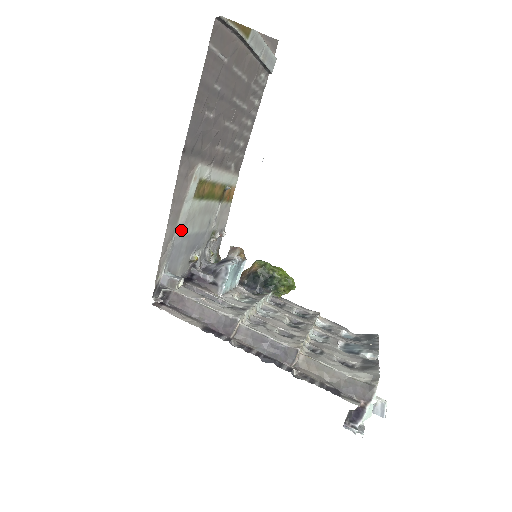
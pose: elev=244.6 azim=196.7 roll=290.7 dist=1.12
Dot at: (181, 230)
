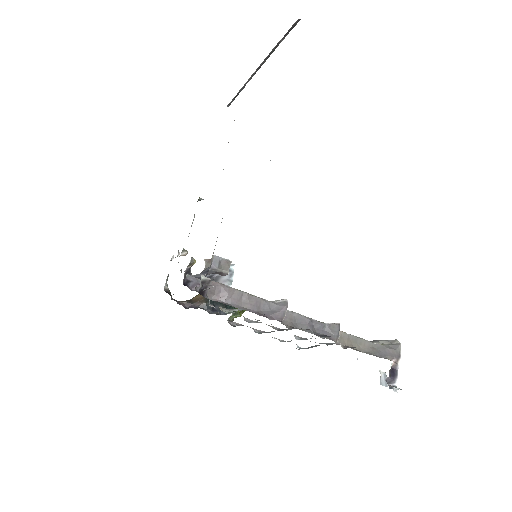
Dot at: occluded
